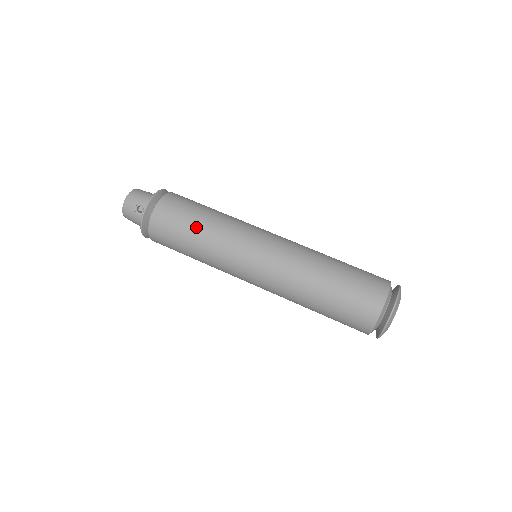
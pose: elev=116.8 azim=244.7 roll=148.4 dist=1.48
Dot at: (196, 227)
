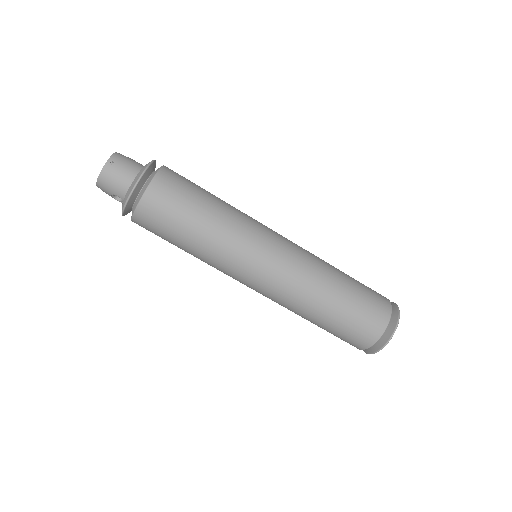
Dot at: (184, 245)
